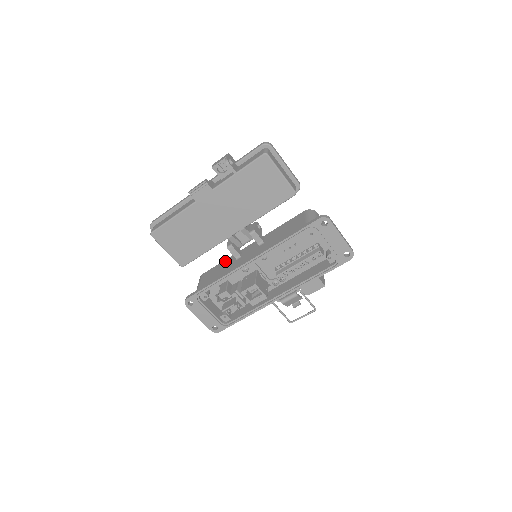
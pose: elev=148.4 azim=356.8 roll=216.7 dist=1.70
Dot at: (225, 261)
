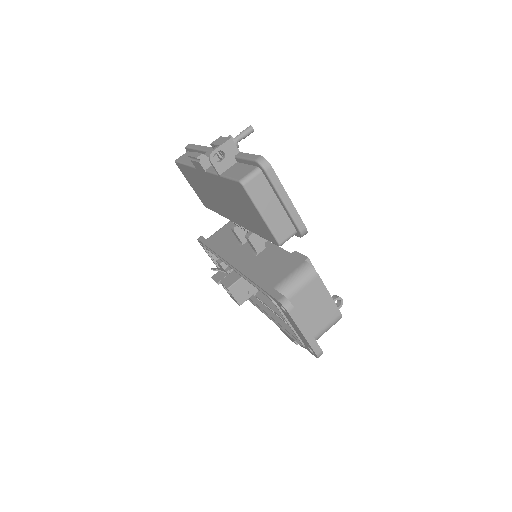
Dot at: occluded
